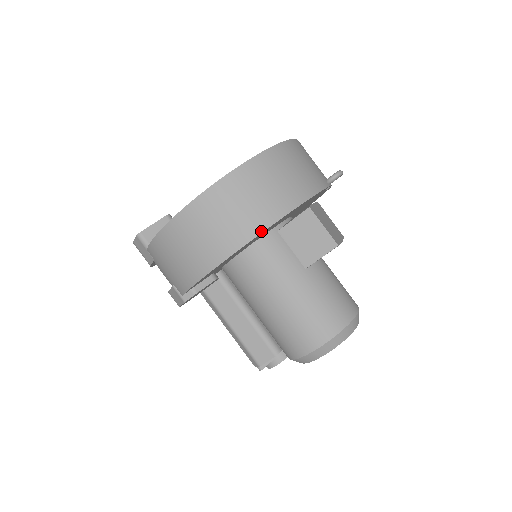
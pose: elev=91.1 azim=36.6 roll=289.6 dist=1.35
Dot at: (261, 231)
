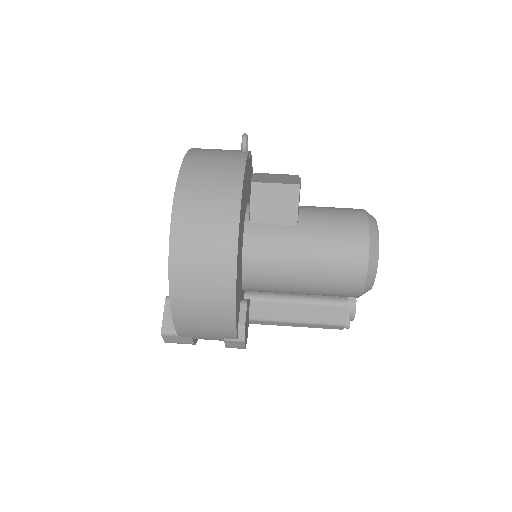
Dot at: (237, 235)
